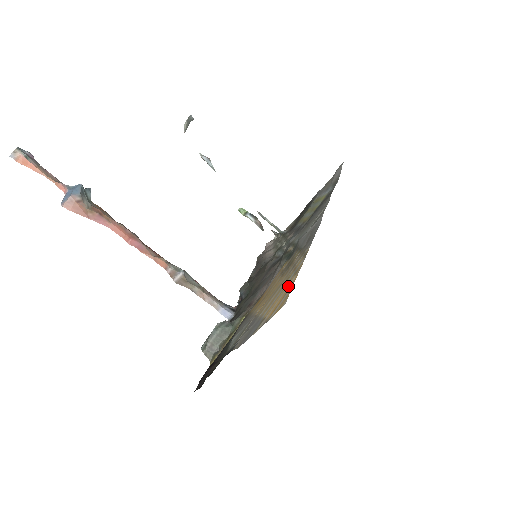
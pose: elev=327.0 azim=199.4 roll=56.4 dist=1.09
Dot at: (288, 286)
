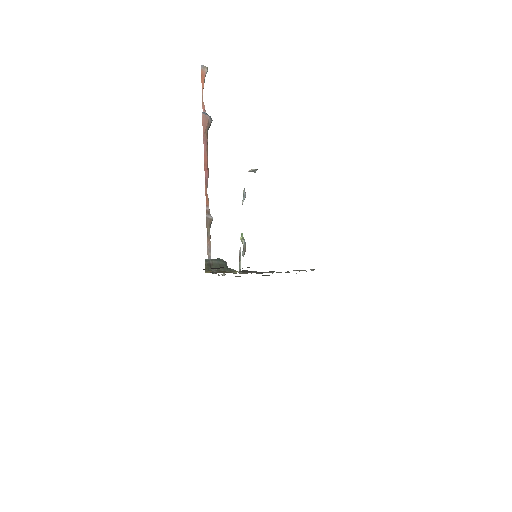
Dot at: occluded
